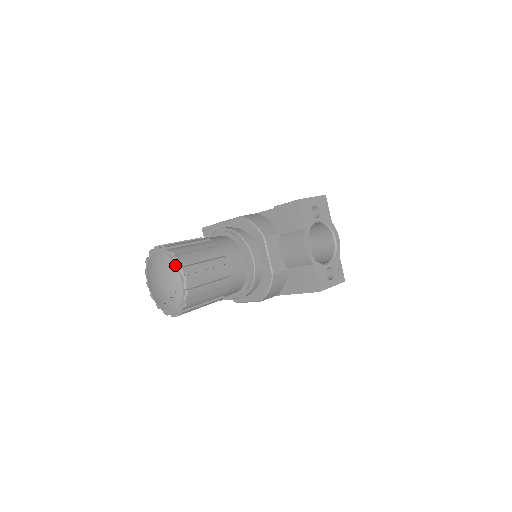
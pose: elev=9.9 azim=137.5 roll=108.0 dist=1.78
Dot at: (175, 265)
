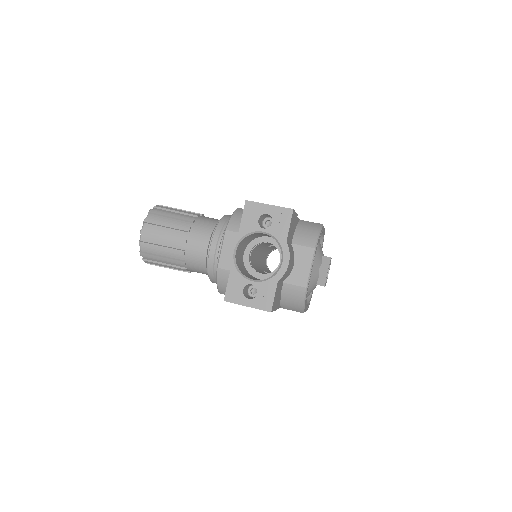
Dot at: occluded
